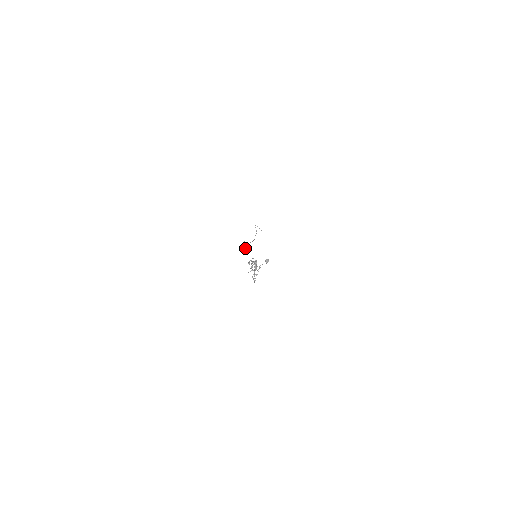
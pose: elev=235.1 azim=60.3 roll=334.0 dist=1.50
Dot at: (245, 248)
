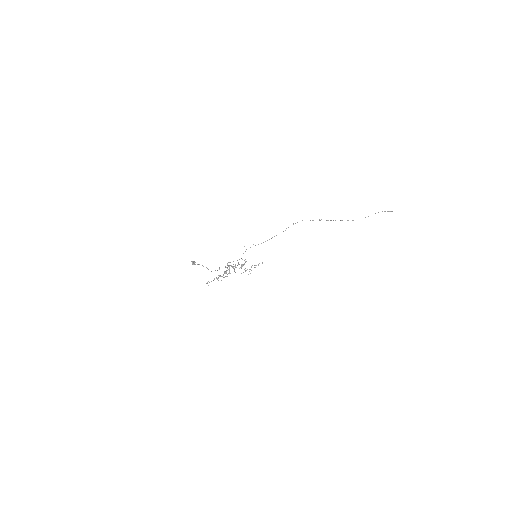
Dot at: occluded
